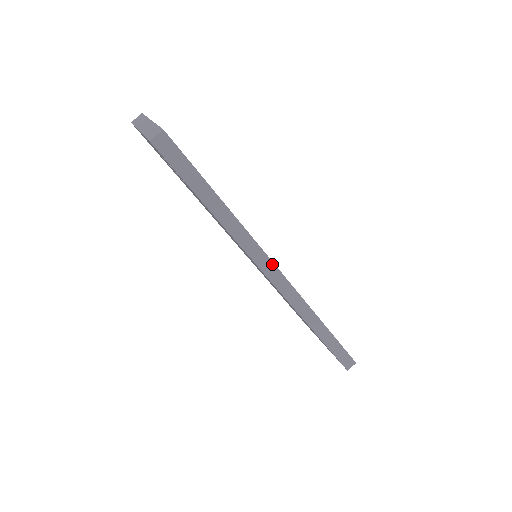
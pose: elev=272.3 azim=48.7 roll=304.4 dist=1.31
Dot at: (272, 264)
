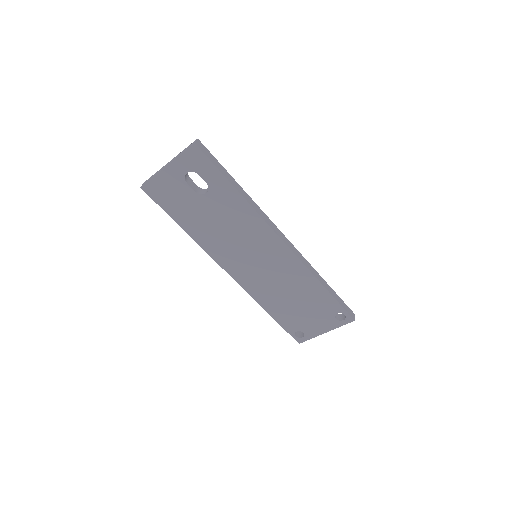
Dot at: (279, 230)
